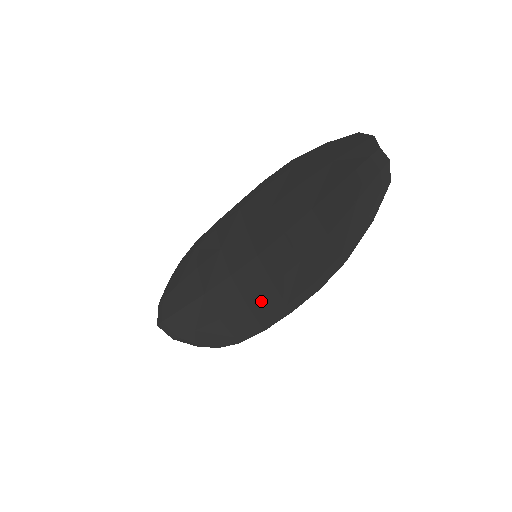
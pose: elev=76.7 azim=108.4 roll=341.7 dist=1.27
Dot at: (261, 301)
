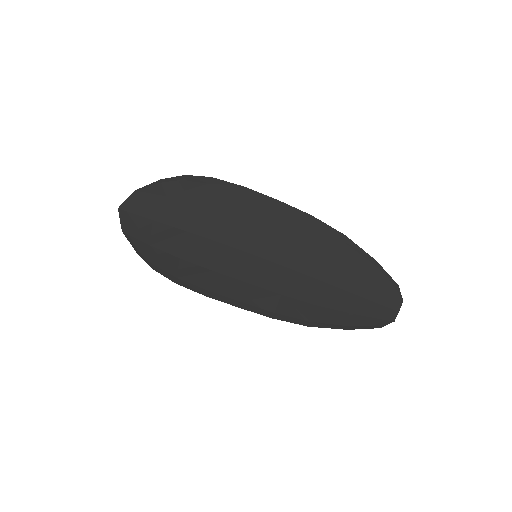
Dot at: (226, 281)
